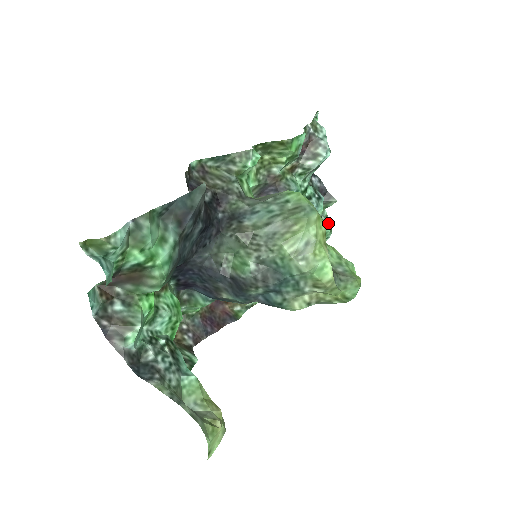
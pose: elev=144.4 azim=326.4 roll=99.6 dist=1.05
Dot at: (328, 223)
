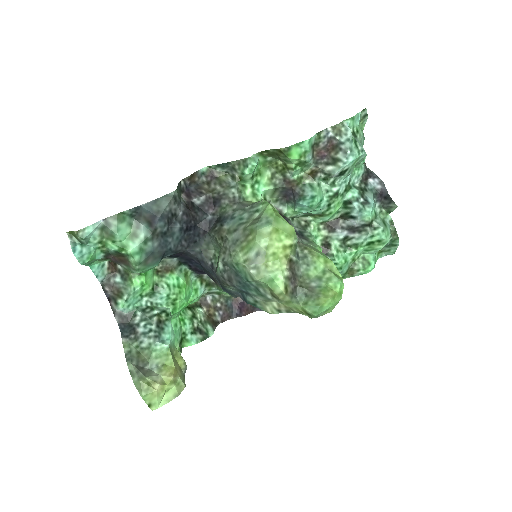
Dot at: (383, 230)
